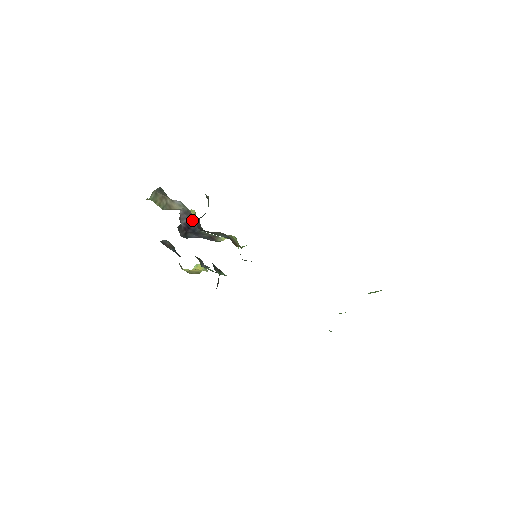
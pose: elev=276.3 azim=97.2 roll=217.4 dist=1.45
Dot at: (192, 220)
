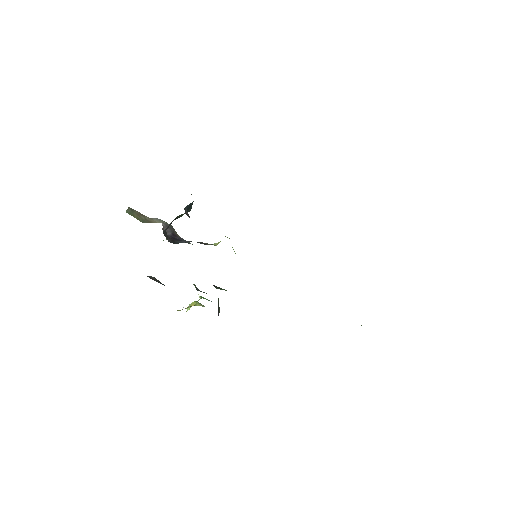
Dot at: (177, 235)
